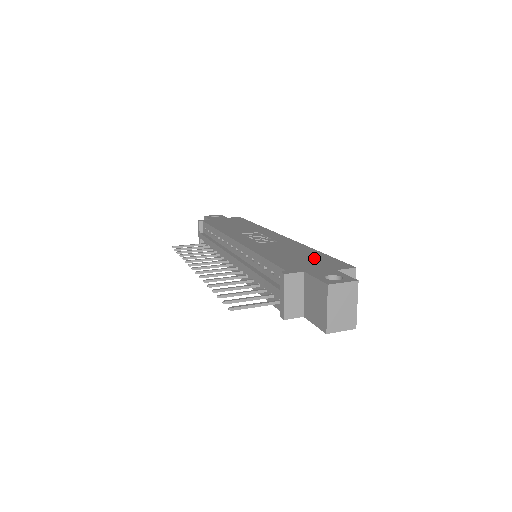
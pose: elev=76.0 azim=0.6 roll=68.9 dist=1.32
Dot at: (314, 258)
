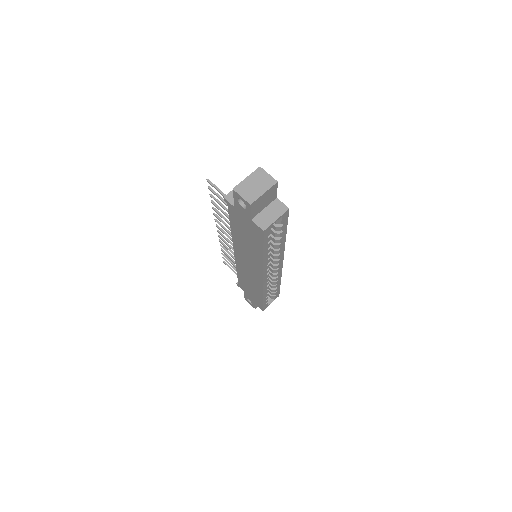
Dot at: occluded
